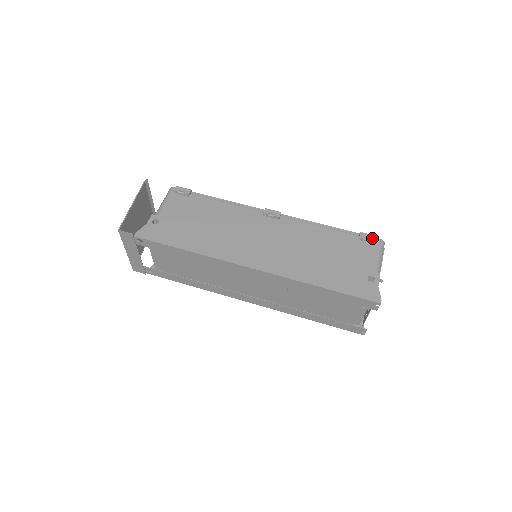
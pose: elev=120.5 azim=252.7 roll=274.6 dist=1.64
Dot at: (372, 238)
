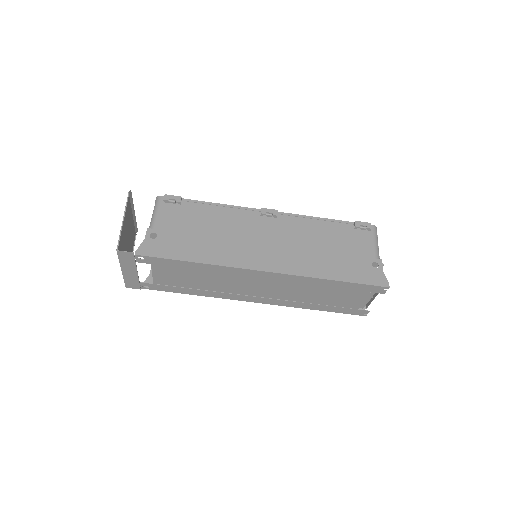
Dot at: (367, 225)
